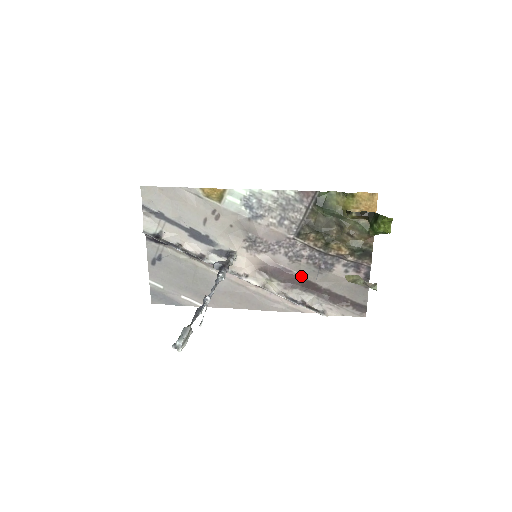
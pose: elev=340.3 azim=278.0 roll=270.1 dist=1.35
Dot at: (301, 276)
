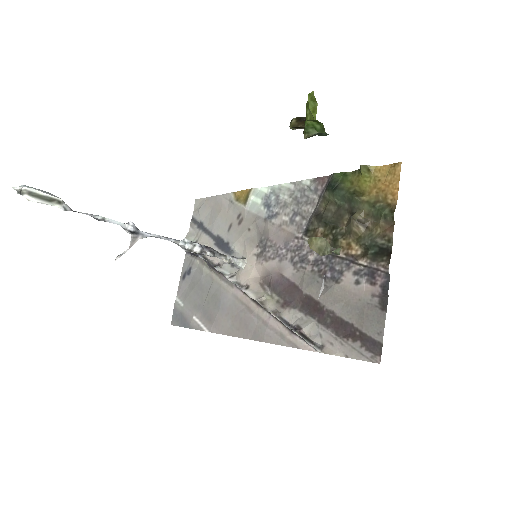
Dot at: (303, 289)
